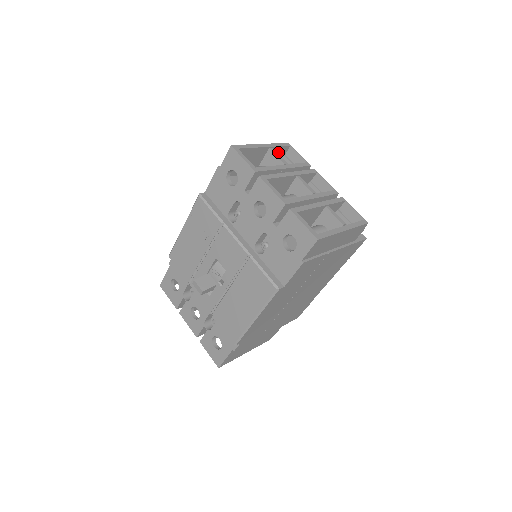
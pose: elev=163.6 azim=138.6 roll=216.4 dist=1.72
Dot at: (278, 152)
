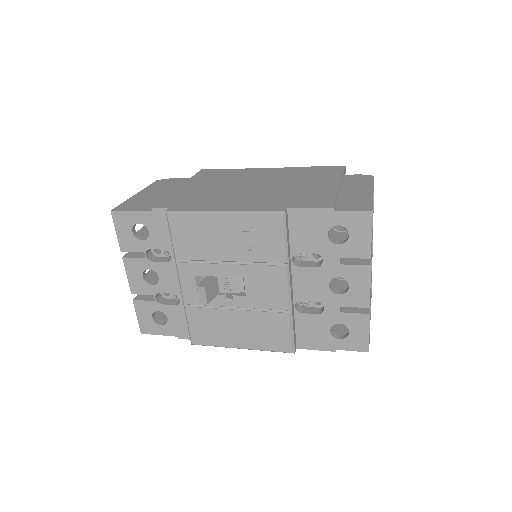
Dot at: occluded
